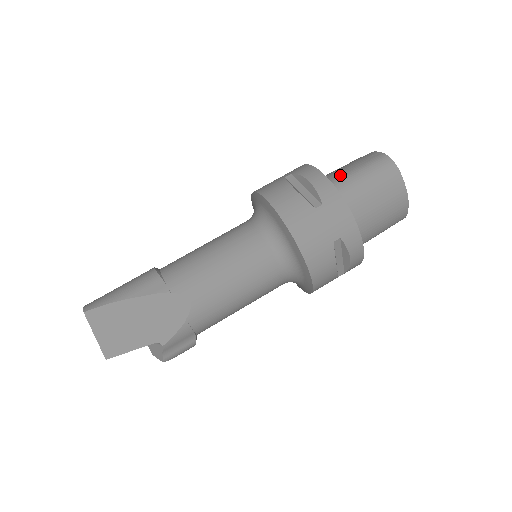
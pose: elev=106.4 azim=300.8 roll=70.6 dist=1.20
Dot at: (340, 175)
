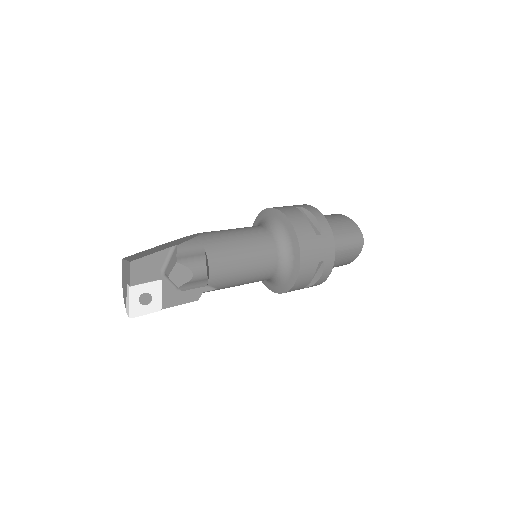
Dot at: occluded
